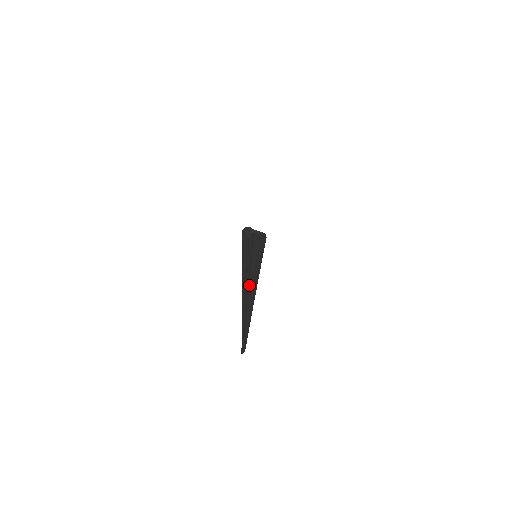
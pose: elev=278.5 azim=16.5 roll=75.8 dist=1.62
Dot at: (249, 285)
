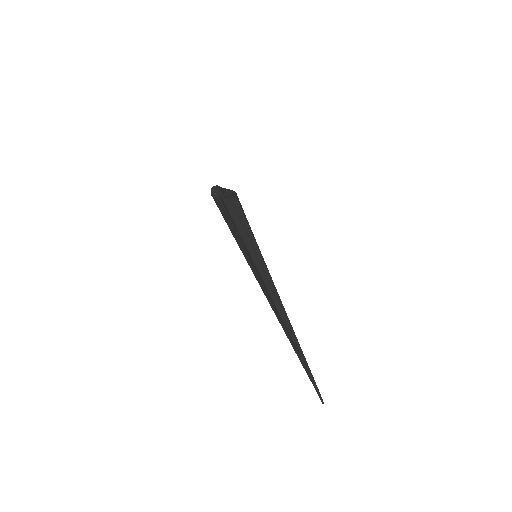
Dot at: (286, 323)
